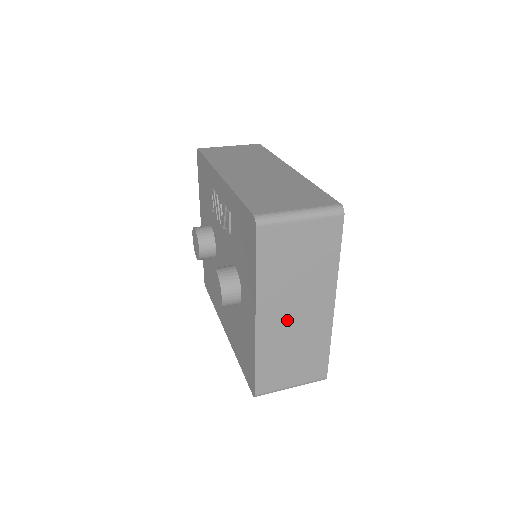
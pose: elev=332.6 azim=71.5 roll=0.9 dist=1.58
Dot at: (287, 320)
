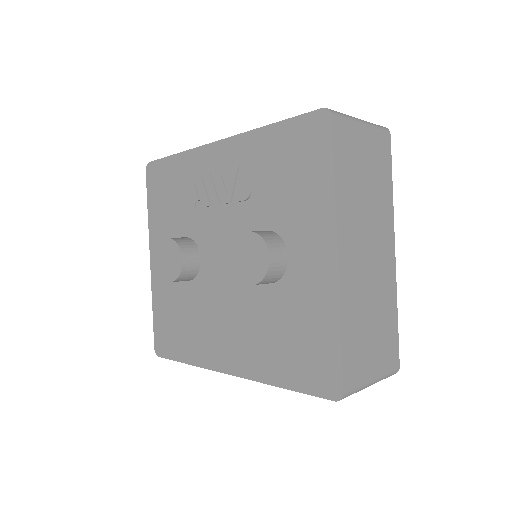
Dot at: (363, 263)
